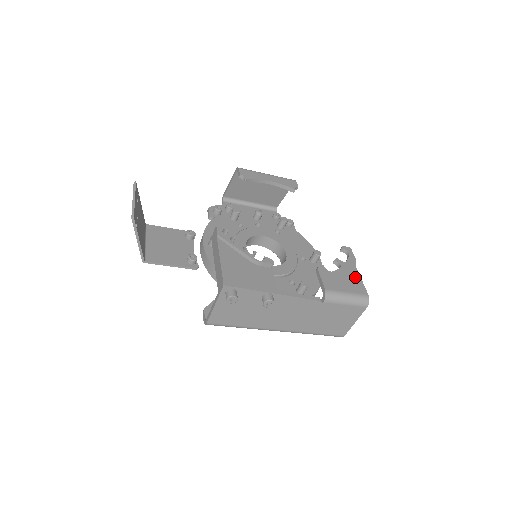
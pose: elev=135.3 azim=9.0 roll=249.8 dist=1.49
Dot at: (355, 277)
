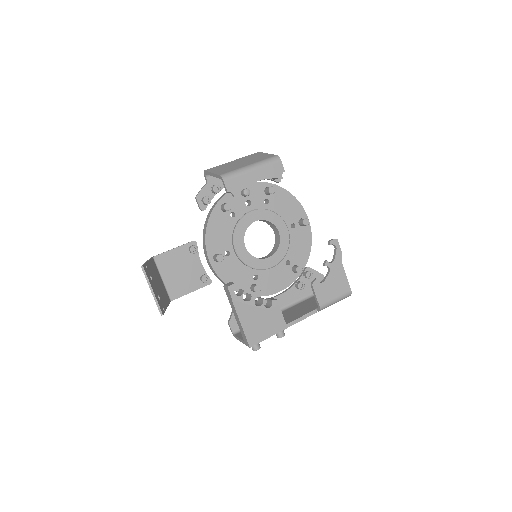
Dot at: (341, 276)
